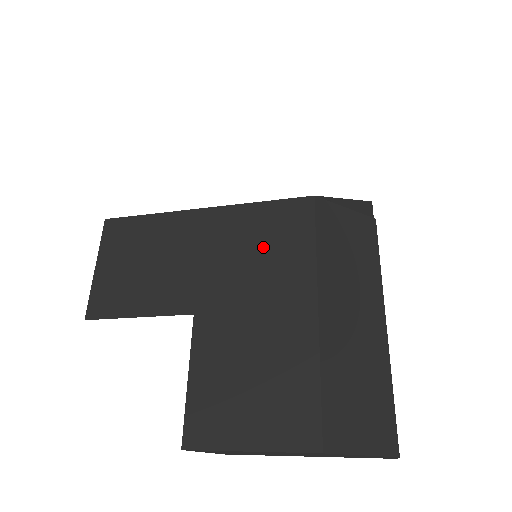
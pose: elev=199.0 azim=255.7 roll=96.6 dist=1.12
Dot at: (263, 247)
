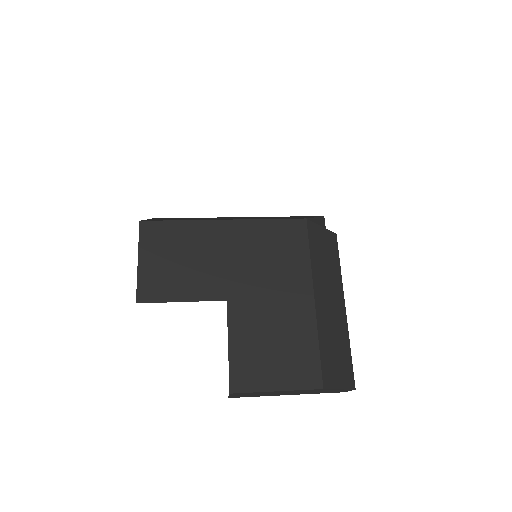
Dot at: (273, 253)
